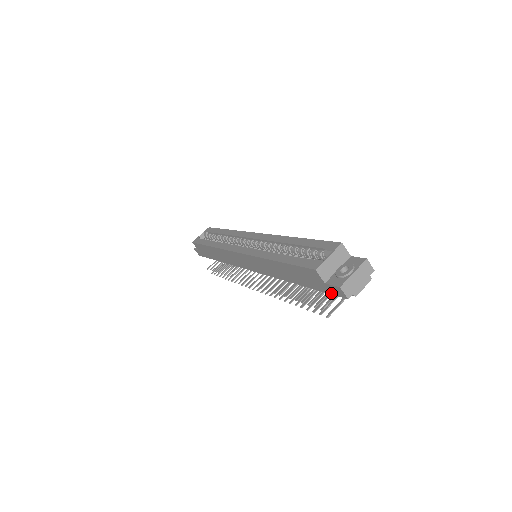
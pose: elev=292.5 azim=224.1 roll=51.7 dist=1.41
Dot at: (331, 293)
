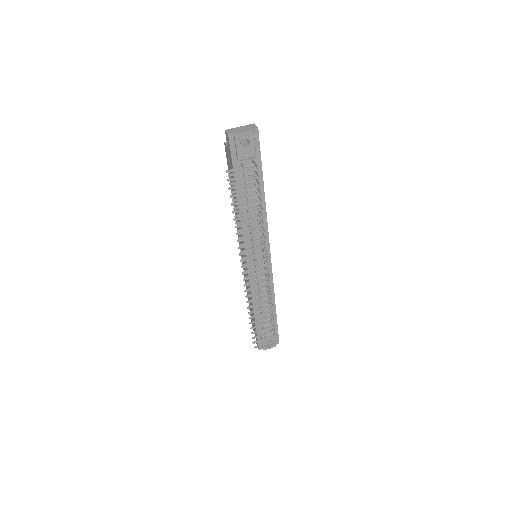
Dot at: (230, 152)
